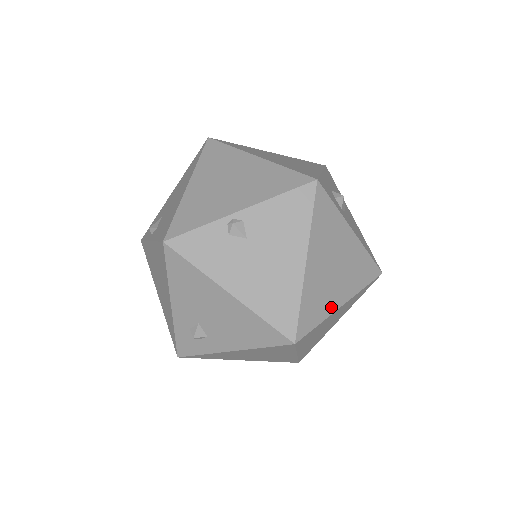
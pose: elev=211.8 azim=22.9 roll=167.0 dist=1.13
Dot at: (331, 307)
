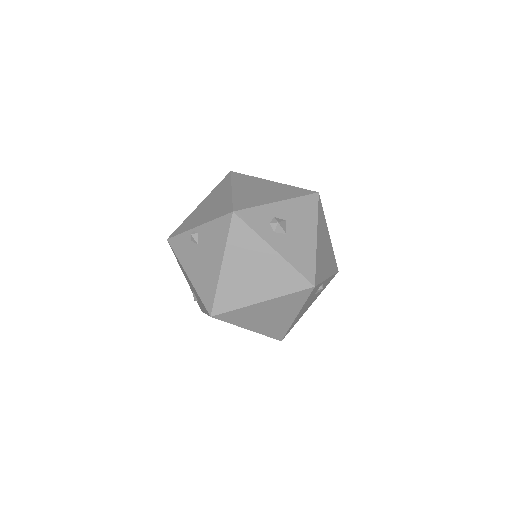
Dot at: (248, 301)
